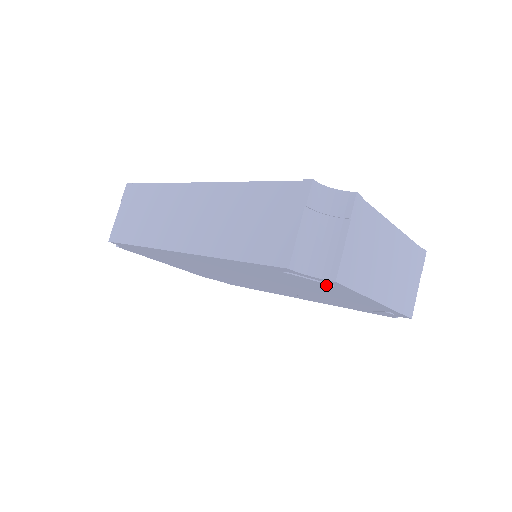
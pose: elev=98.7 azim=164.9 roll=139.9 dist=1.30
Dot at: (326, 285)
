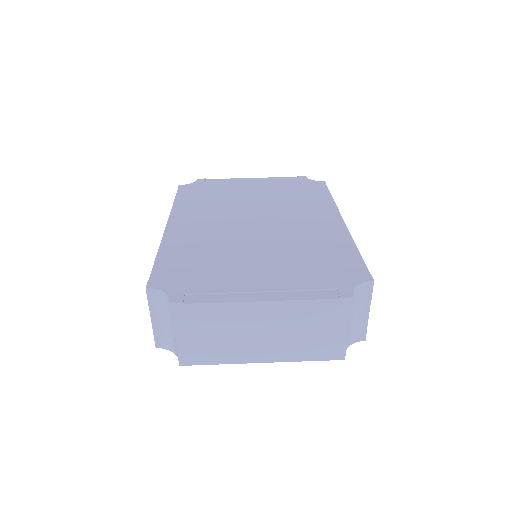
Dot at: occluded
